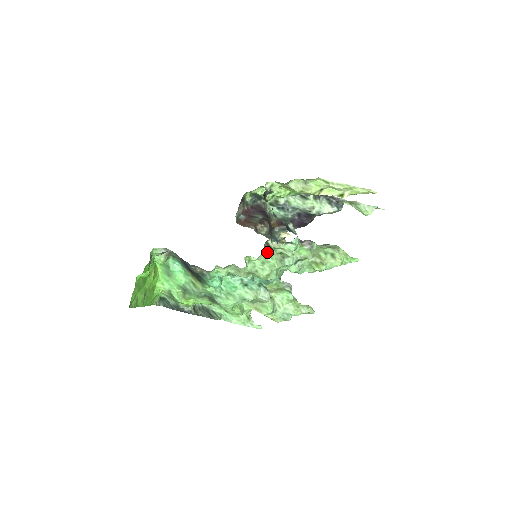
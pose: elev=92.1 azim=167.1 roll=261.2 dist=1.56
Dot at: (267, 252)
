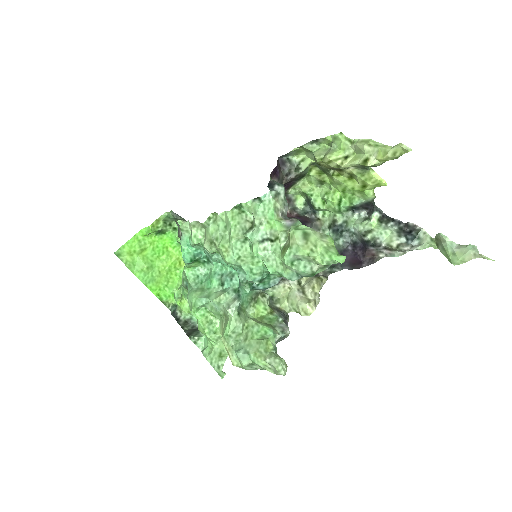
Dot at: occluded
